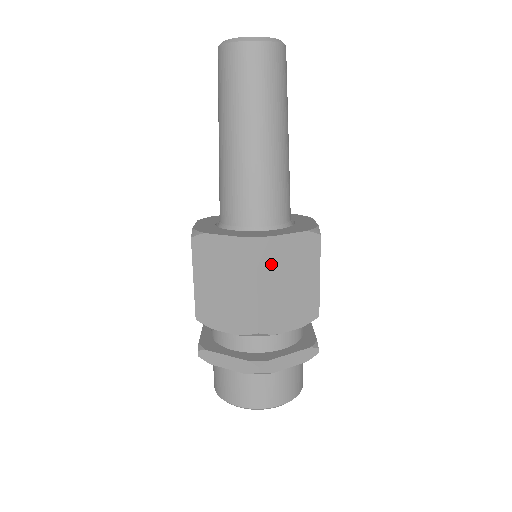
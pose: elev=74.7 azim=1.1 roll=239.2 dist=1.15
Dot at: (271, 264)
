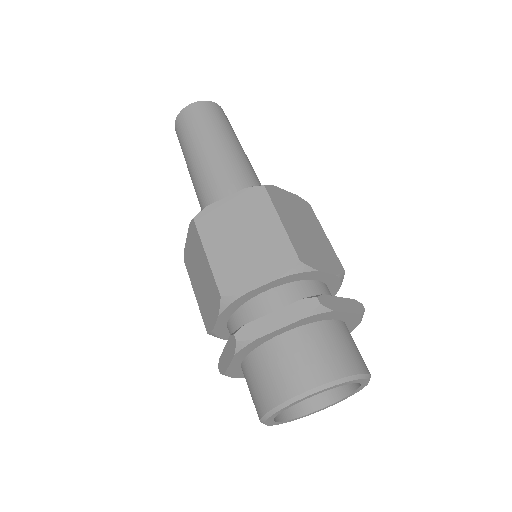
Dot at: (282, 206)
